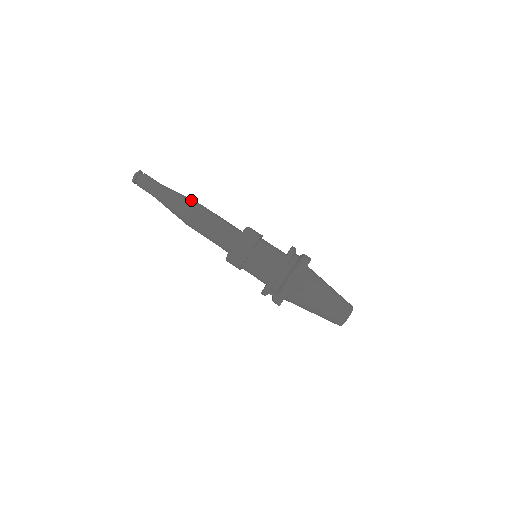
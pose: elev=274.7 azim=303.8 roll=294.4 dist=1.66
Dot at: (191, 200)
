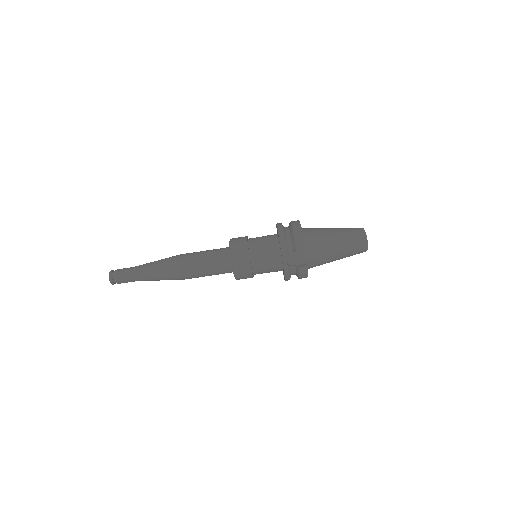
Dot at: occluded
